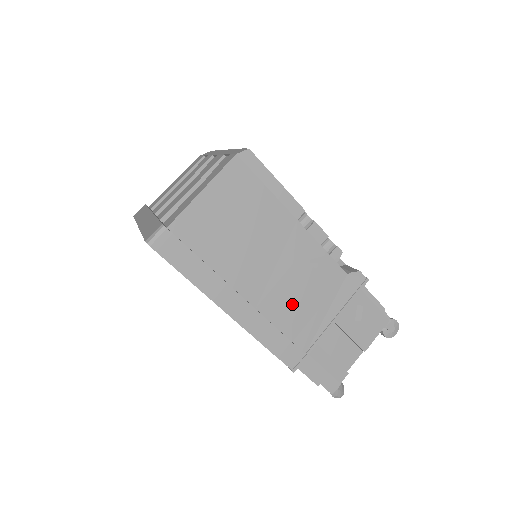
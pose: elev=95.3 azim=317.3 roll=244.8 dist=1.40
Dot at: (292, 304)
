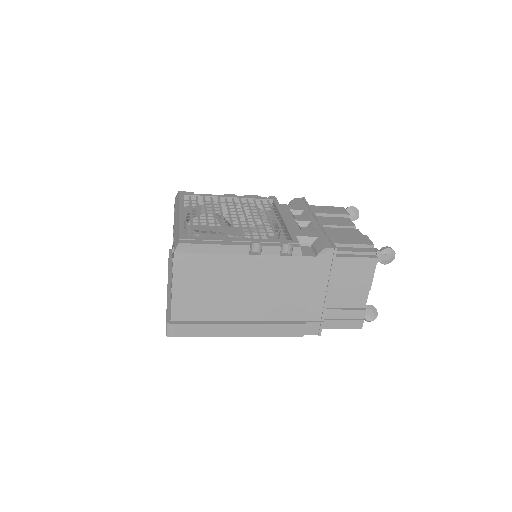
Dot at: (287, 302)
